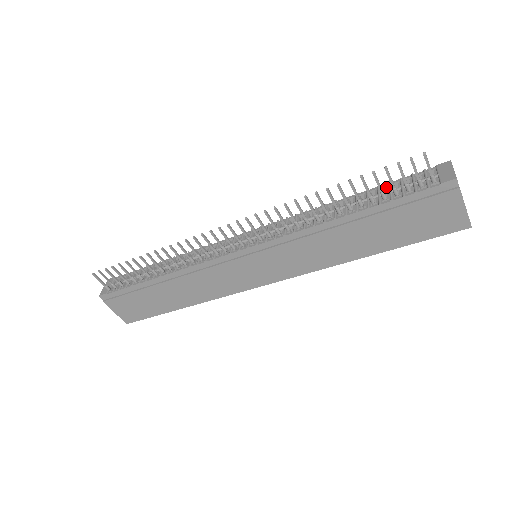
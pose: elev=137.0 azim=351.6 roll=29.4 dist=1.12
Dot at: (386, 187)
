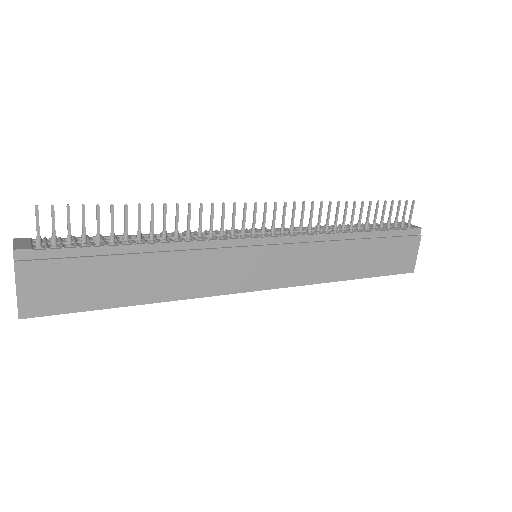
Dot at: (370, 225)
